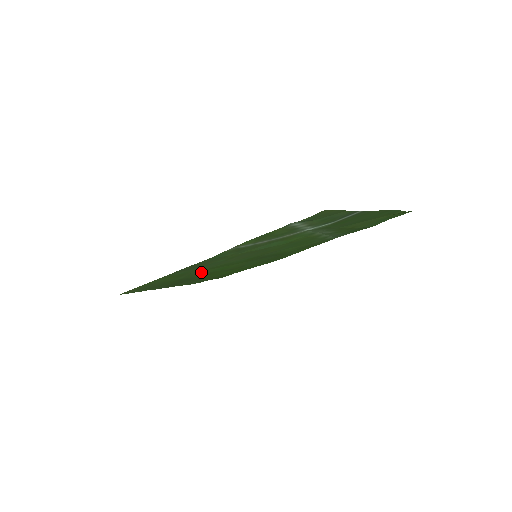
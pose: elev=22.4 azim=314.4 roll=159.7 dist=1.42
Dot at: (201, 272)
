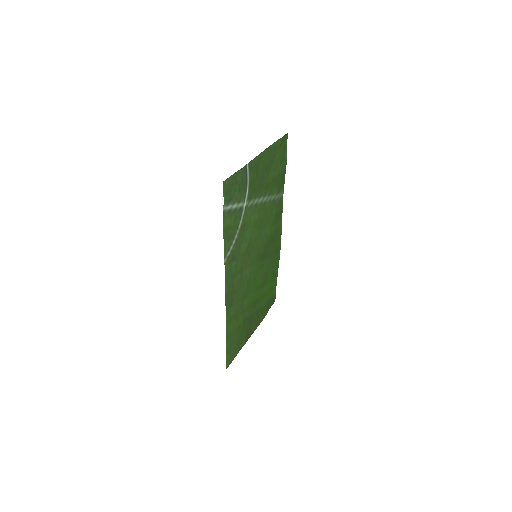
Dot at: (246, 302)
